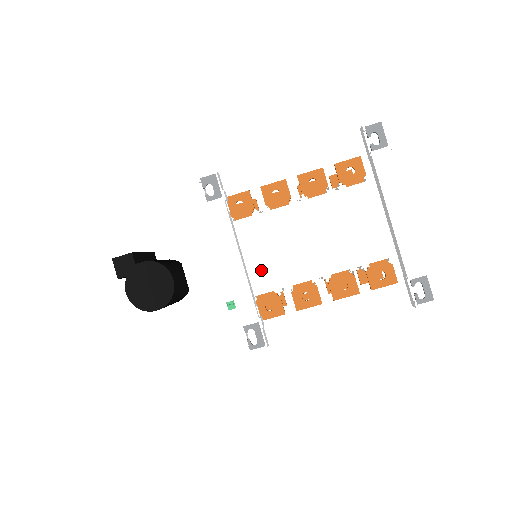
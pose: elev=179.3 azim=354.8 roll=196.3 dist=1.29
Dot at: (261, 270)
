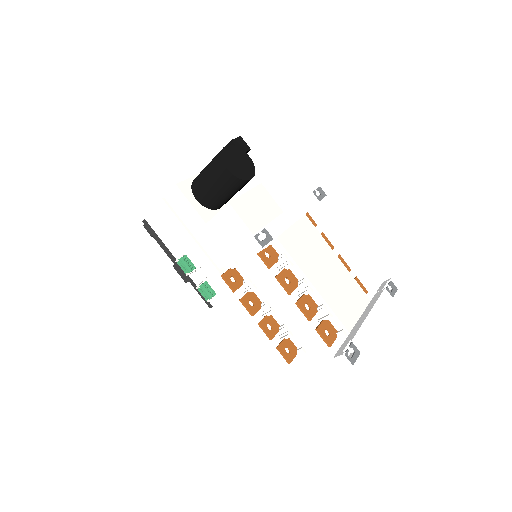
Dot at: (292, 239)
